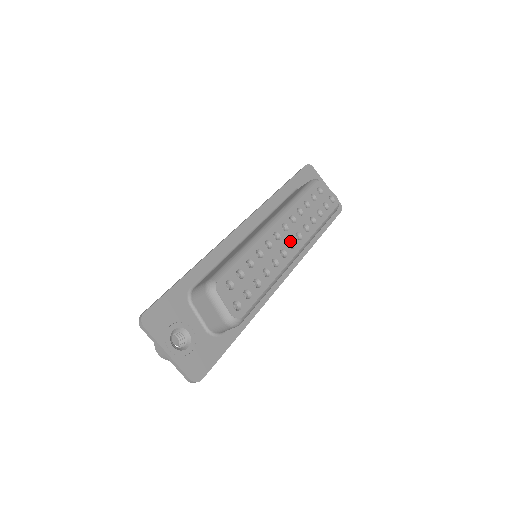
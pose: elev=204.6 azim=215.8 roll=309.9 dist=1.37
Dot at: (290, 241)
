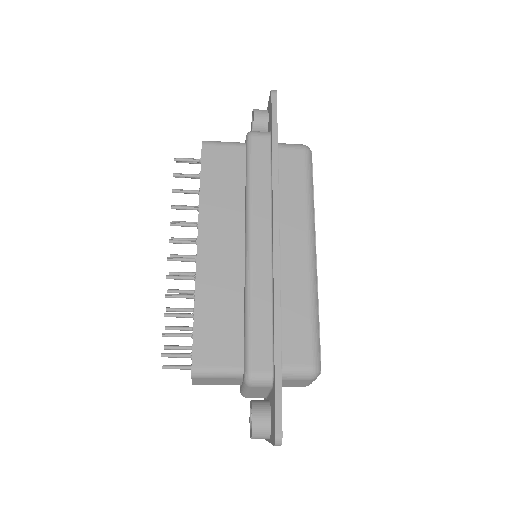
Dot at: occluded
